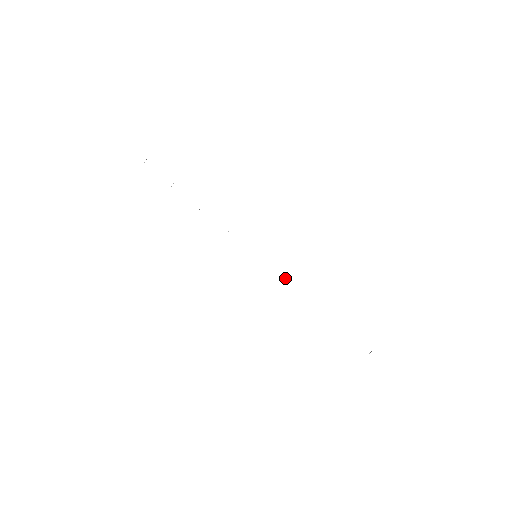
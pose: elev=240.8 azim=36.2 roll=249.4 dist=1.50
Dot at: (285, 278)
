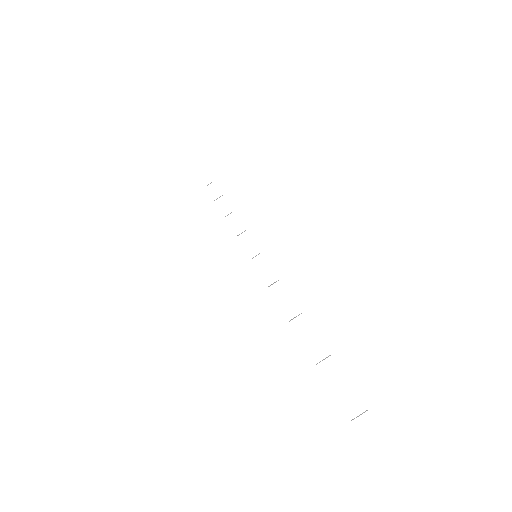
Dot at: occluded
